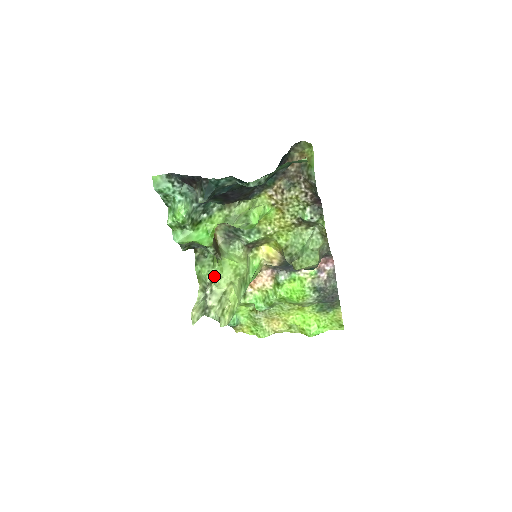
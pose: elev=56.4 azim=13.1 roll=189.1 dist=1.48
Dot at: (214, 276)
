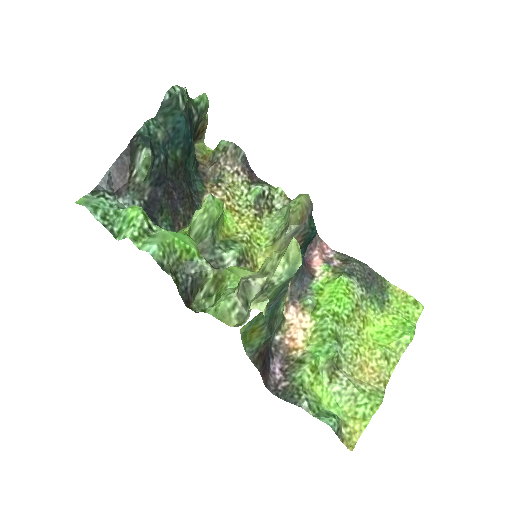
Dot at: occluded
